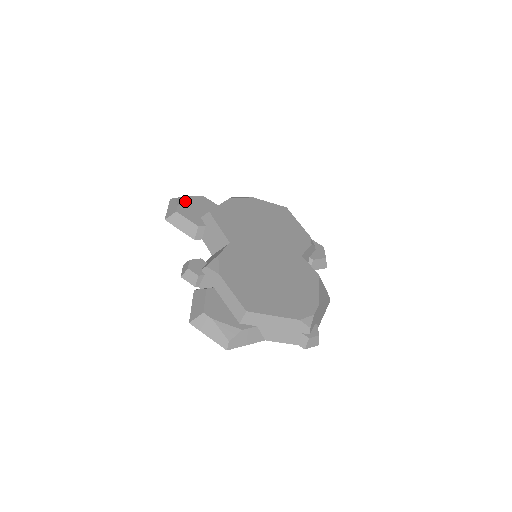
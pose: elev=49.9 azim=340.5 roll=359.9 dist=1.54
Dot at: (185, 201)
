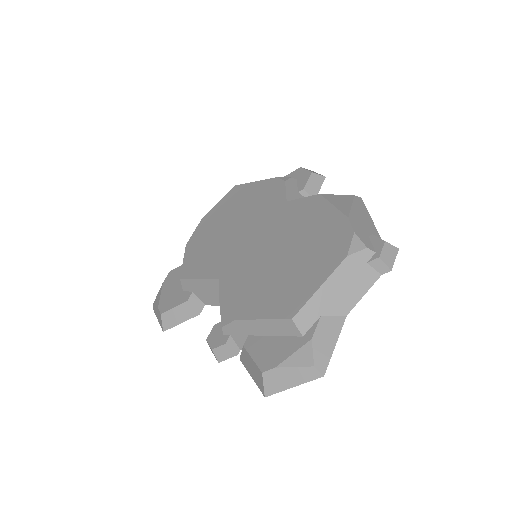
Dot at: (160, 296)
